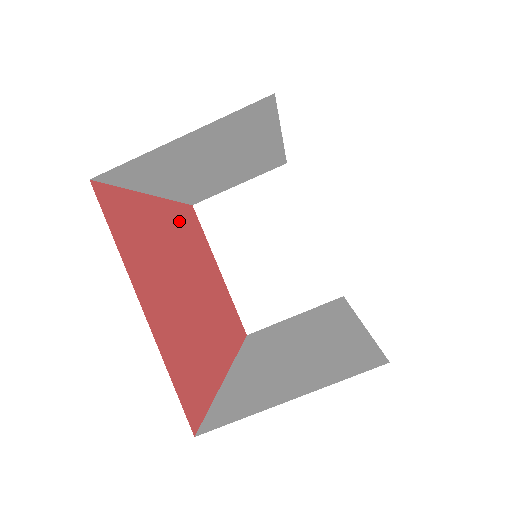
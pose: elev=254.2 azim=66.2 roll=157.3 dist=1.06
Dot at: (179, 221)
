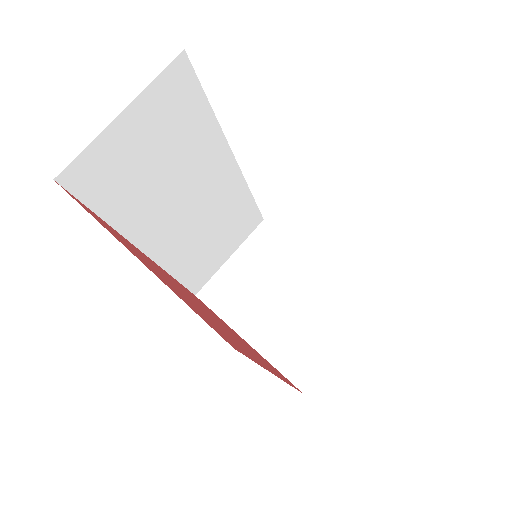
Dot at: (178, 283)
